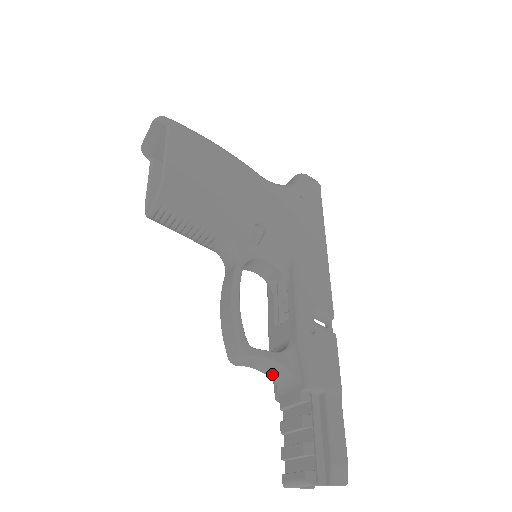
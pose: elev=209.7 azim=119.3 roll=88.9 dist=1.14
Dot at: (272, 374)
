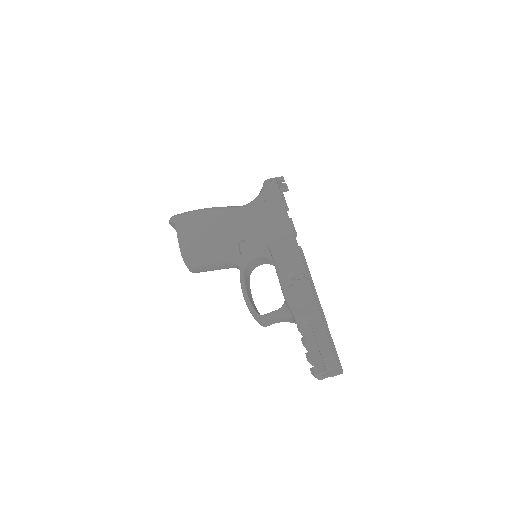
Dot at: (288, 321)
